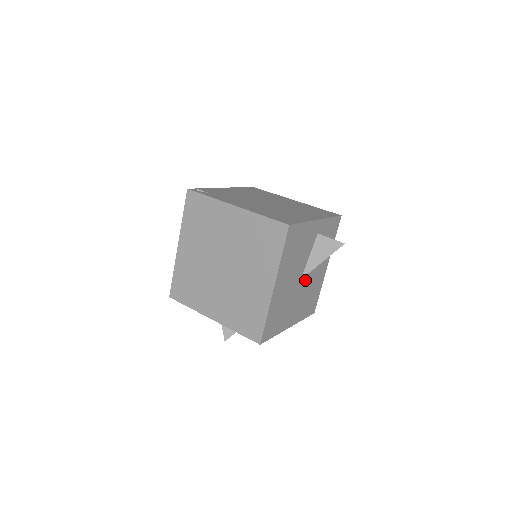
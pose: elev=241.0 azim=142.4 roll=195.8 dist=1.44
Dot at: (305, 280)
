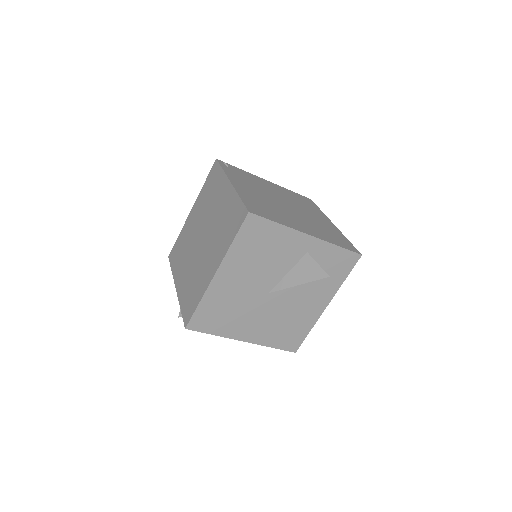
Dot at: (278, 299)
